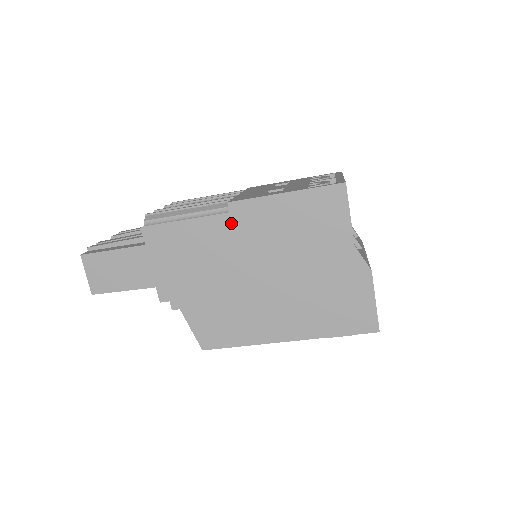
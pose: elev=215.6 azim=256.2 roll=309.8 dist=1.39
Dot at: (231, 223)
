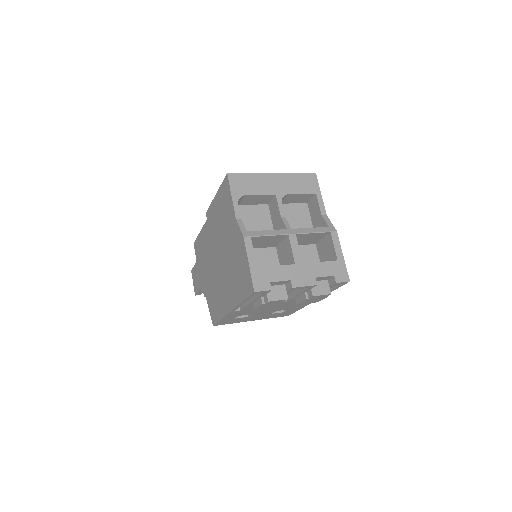
Dot at: (208, 226)
